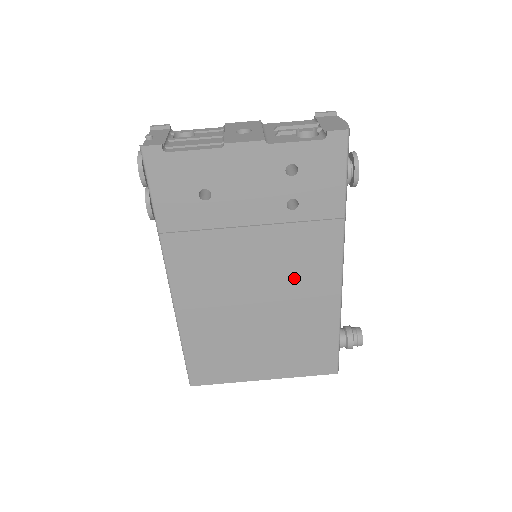
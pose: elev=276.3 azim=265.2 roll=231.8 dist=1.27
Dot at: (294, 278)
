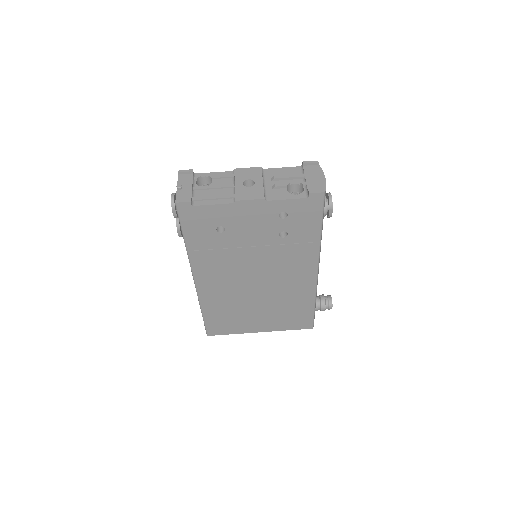
Dot at: (283, 275)
